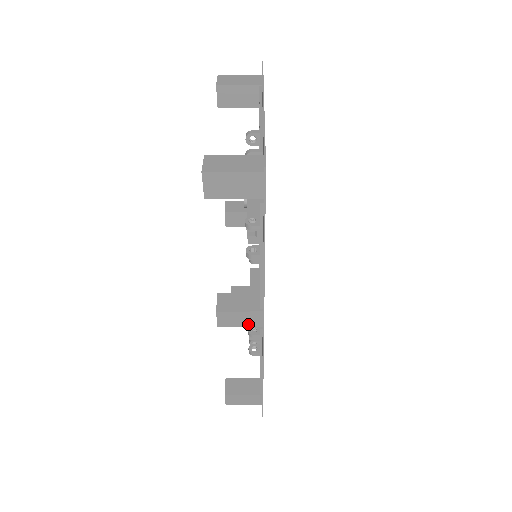
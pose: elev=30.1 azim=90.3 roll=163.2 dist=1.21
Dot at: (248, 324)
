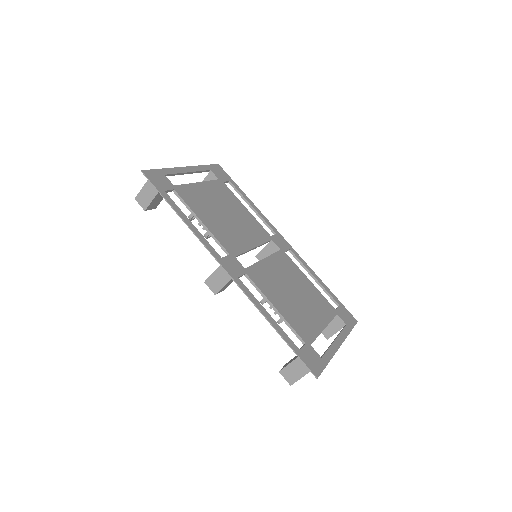
Dot at: (226, 279)
